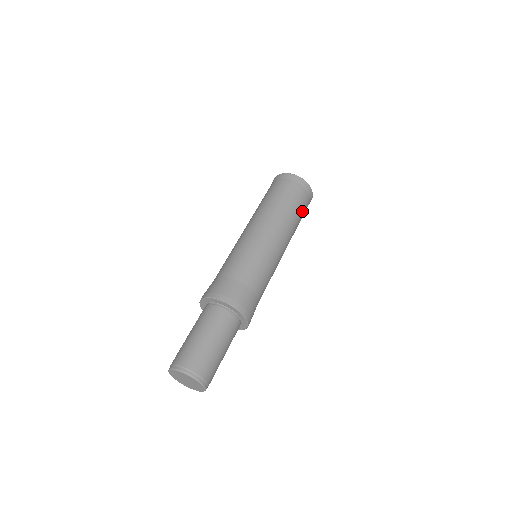
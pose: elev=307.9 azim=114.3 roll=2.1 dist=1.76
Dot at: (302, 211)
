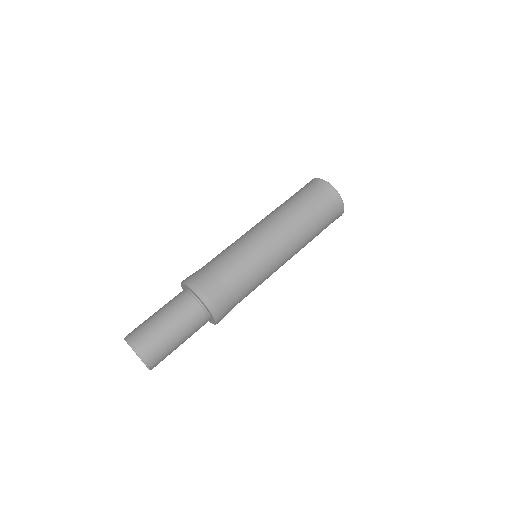
Dot at: (322, 220)
